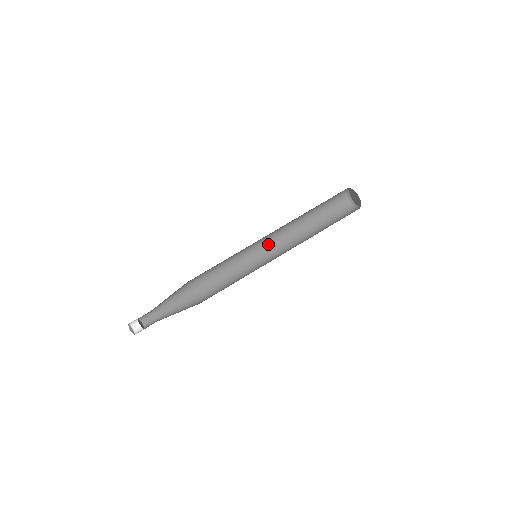
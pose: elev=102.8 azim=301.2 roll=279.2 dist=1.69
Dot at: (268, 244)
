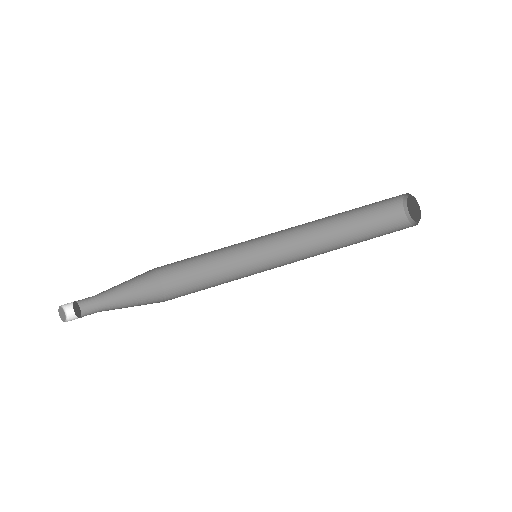
Dot at: (277, 243)
